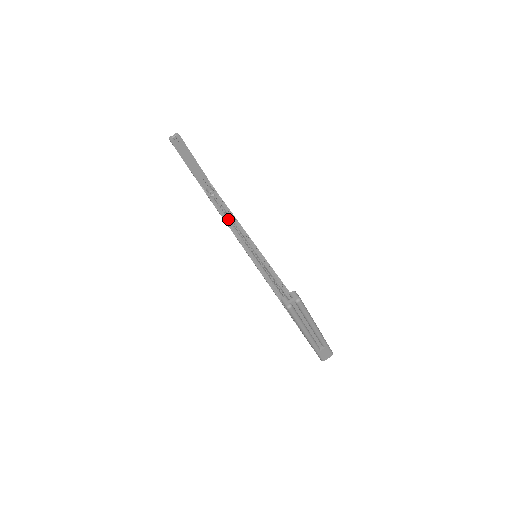
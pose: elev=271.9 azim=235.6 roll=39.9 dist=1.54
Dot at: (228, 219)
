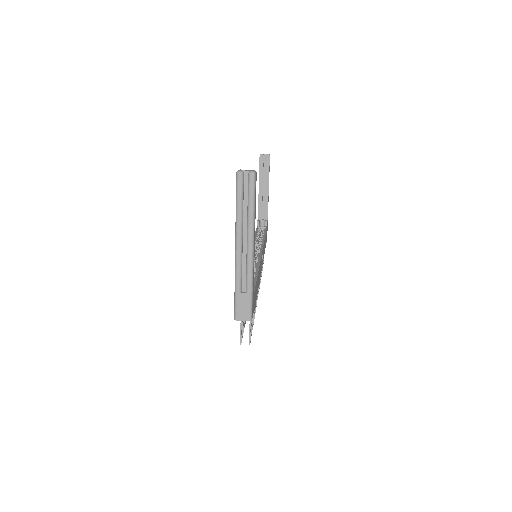
Dot at: (258, 236)
